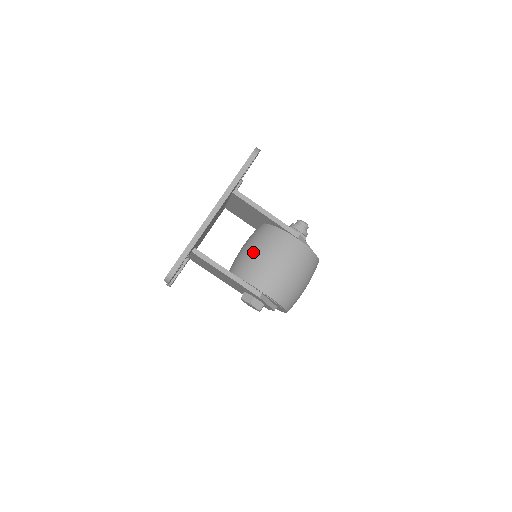
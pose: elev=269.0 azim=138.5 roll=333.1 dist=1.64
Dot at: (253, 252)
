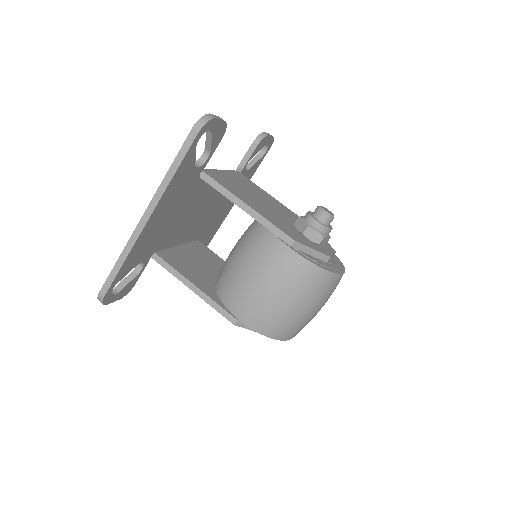
Dot at: (233, 259)
